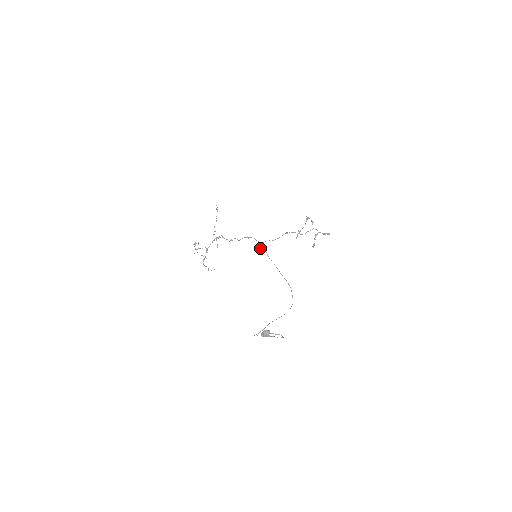
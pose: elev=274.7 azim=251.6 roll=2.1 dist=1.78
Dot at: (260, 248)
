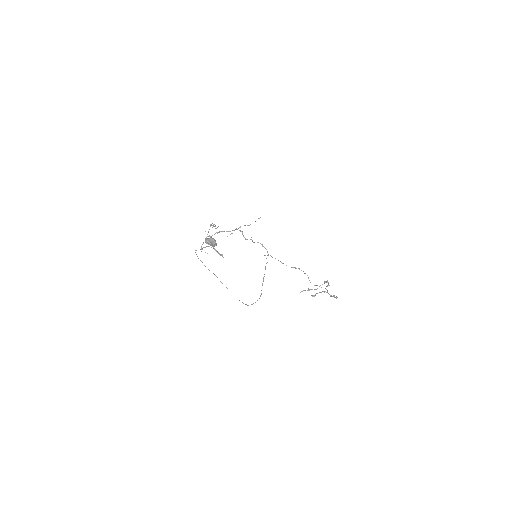
Dot at: occluded
